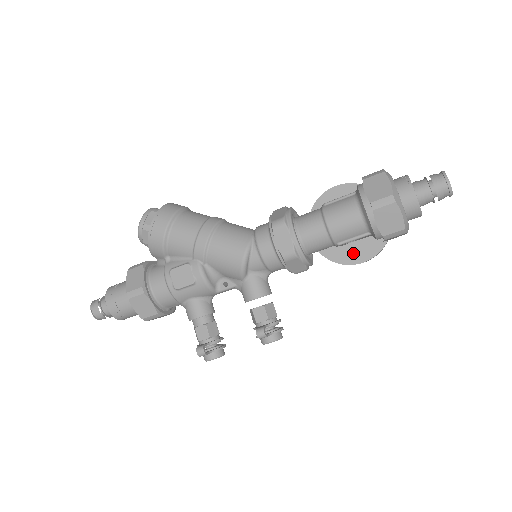
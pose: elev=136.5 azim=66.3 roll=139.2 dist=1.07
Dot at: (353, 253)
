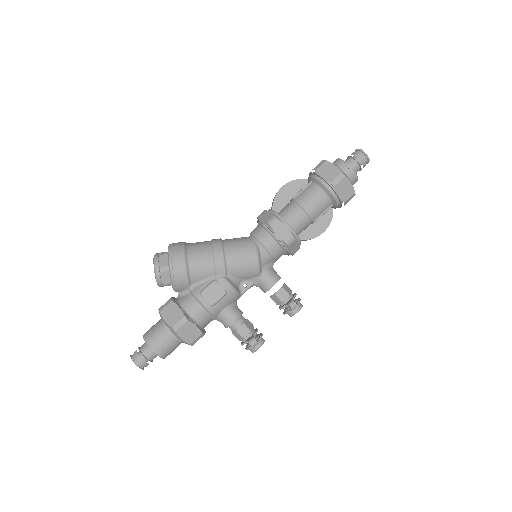
Dot at: (315, 228)
